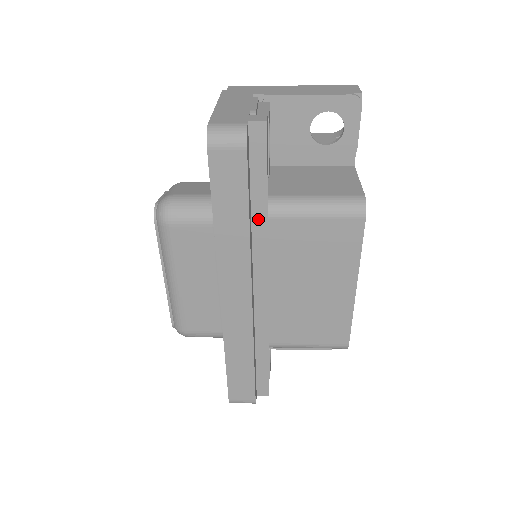
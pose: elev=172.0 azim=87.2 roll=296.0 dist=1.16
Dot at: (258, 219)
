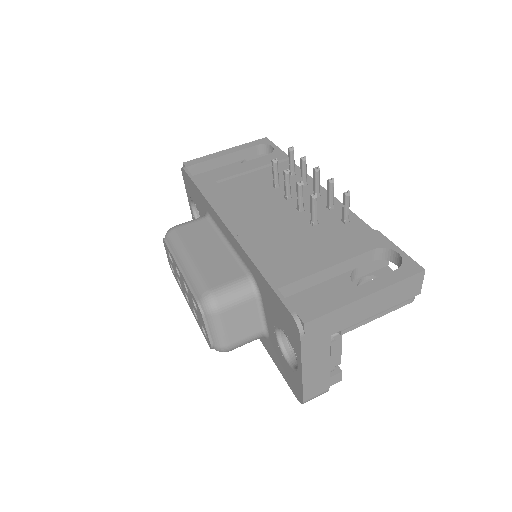
Dot at: occluded
